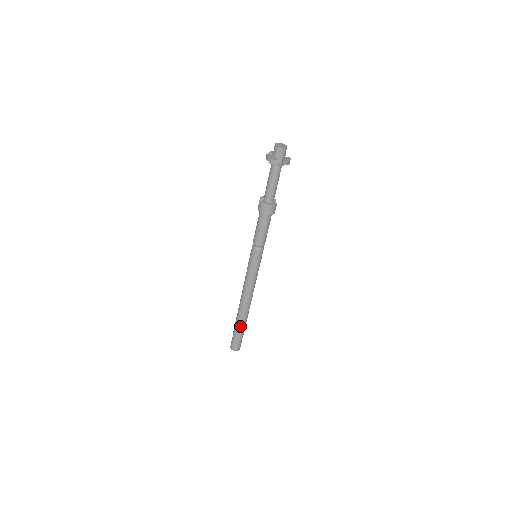
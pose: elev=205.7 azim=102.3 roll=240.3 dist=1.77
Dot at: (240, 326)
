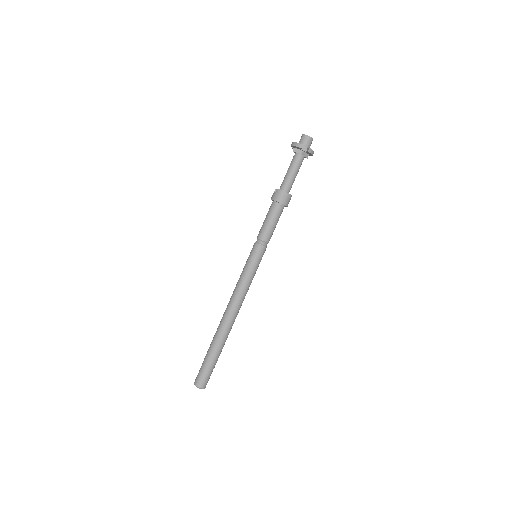
Dot at: (216, 348)
